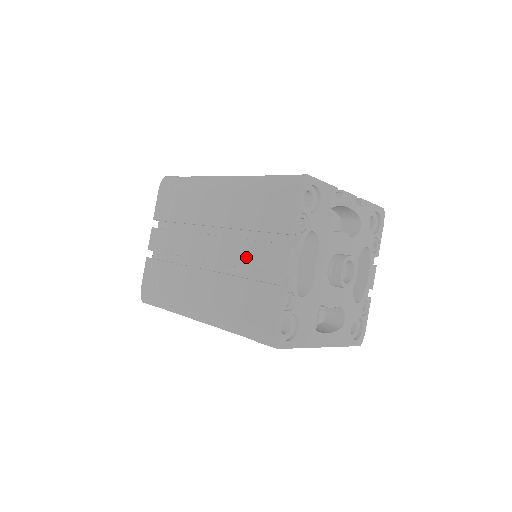
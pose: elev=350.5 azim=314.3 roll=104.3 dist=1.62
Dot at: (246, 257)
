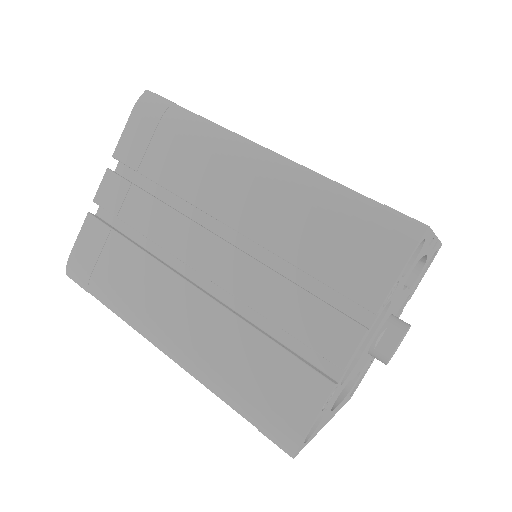
Dot at: (278, 306)
